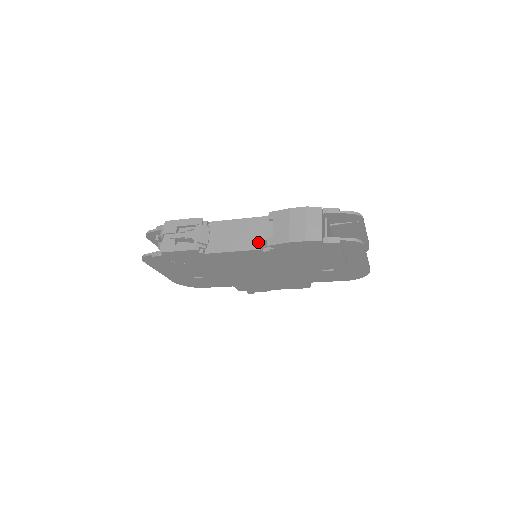
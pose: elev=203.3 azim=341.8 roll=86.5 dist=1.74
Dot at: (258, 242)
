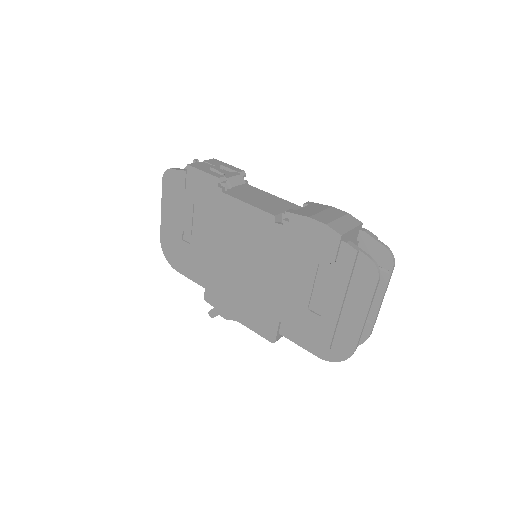
Dot at: (278, 212)
